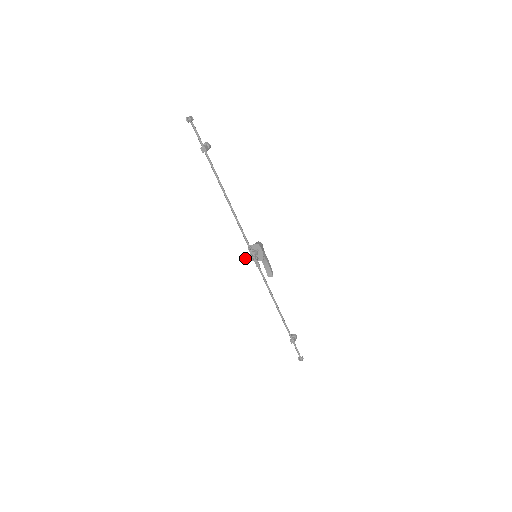
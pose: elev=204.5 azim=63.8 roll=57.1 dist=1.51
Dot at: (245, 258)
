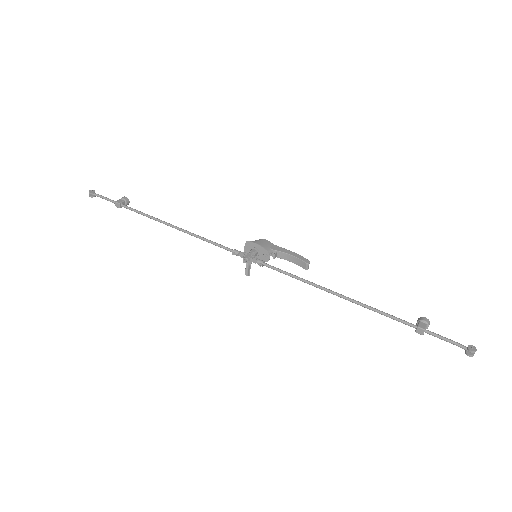
Dot at: (248, 269)
